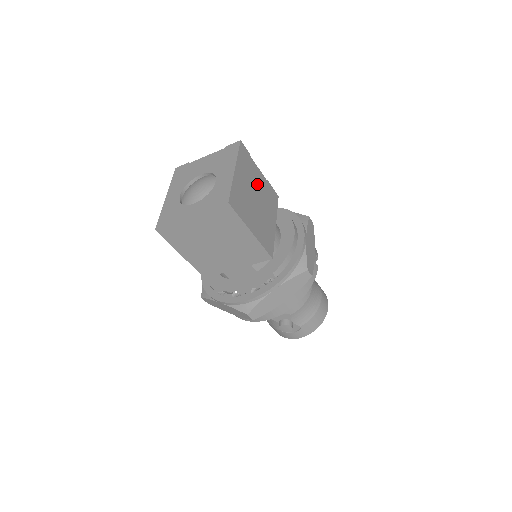
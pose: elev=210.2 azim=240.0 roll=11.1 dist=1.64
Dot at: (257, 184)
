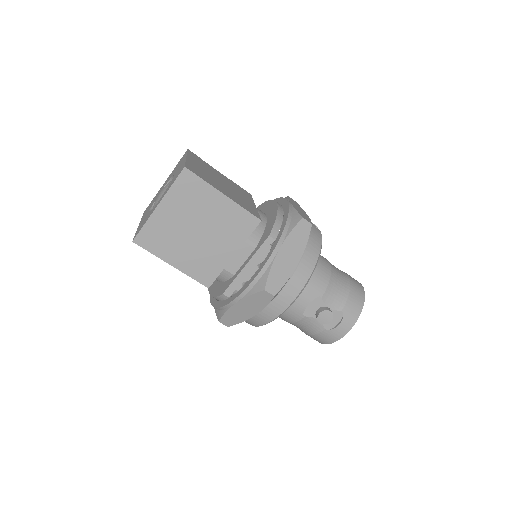
Dot at: (219, 176)
